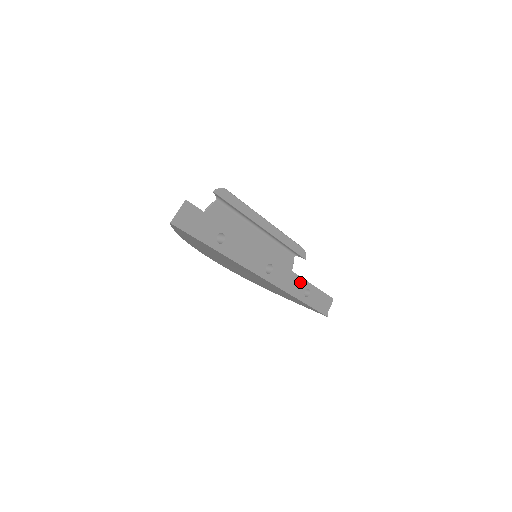
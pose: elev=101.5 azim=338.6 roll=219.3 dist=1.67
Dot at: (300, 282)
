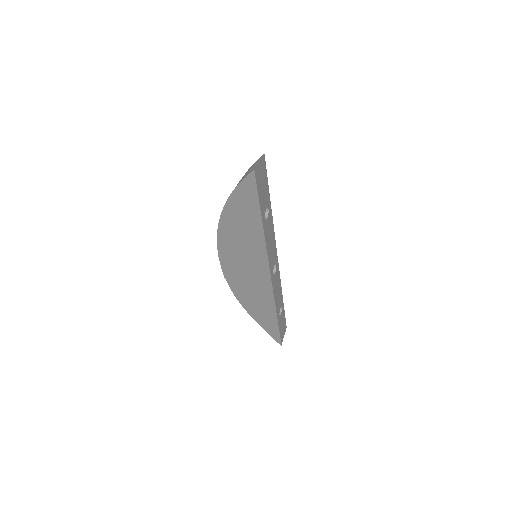
Dot at: (280, 297)
